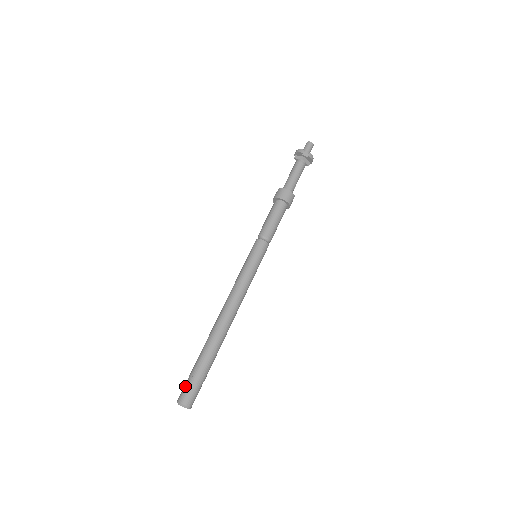
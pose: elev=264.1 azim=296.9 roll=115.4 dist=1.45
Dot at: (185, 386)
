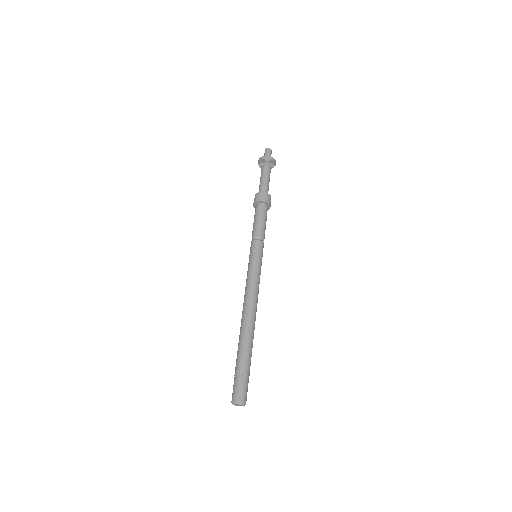
Dot at: (234, 386)
